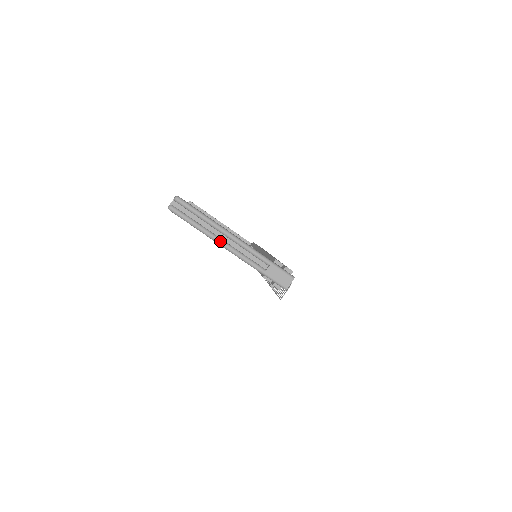
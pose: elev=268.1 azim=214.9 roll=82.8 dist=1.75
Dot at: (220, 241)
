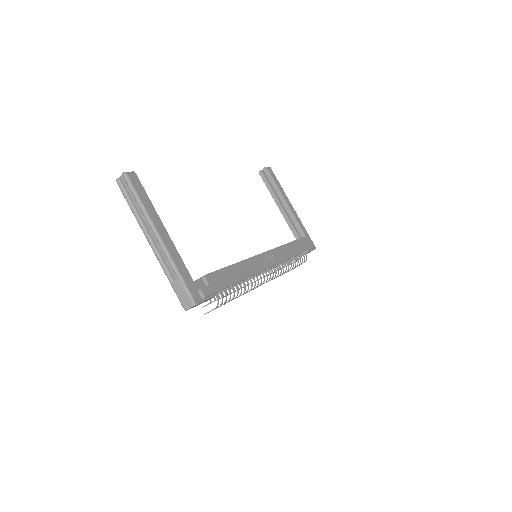
Dot at: (145, 233)
